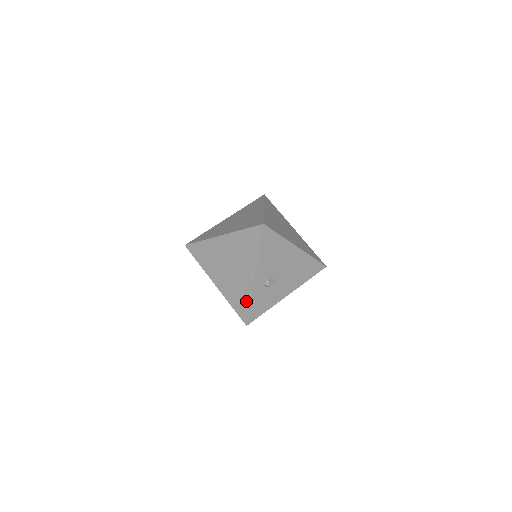
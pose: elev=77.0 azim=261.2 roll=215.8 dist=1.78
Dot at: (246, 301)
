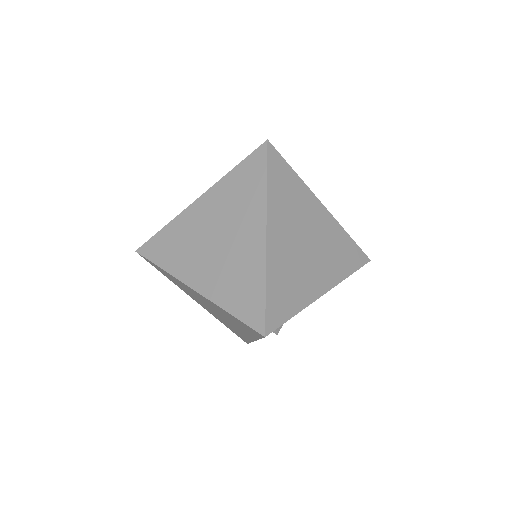
Dot at: (244, 338)
